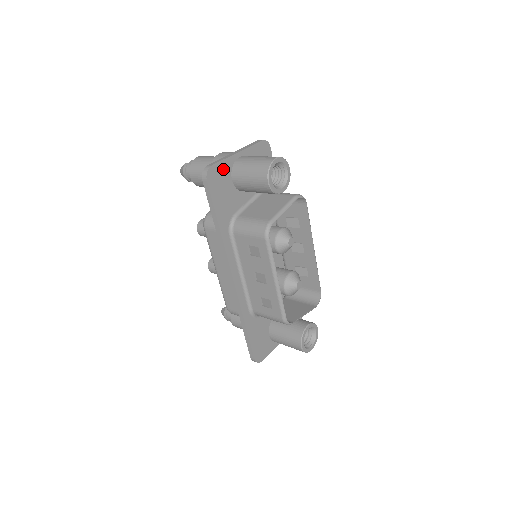
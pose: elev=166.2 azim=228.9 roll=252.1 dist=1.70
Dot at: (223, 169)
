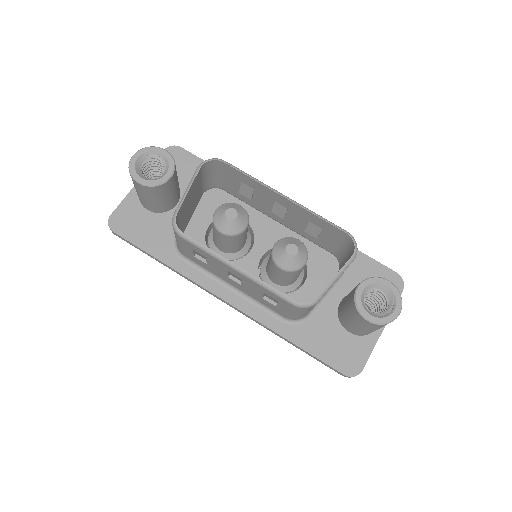
Dot at: (128, 209)
